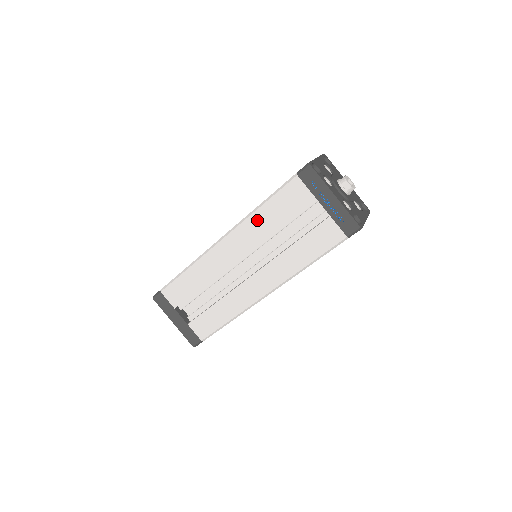
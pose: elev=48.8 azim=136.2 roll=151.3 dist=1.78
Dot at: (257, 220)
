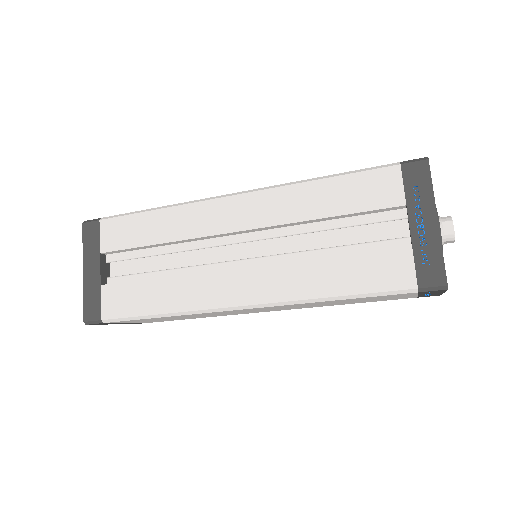
Dot at: (302, 195)
